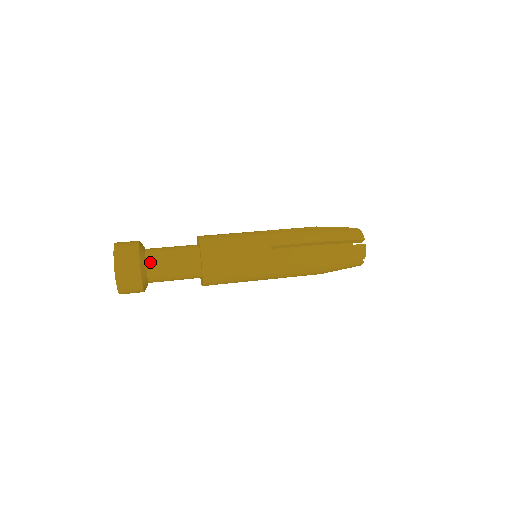
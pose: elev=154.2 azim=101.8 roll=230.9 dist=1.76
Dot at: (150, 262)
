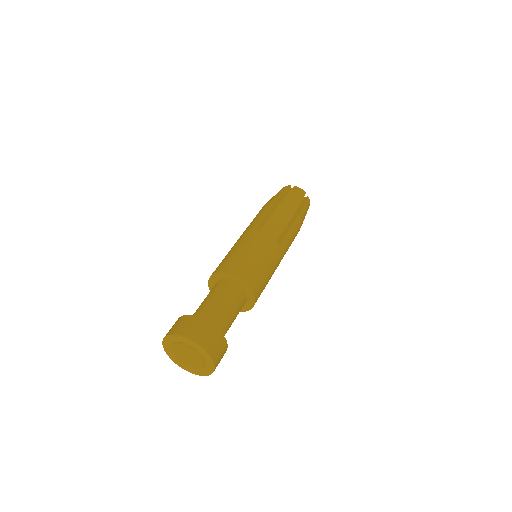
Dot at: (203, 315)
